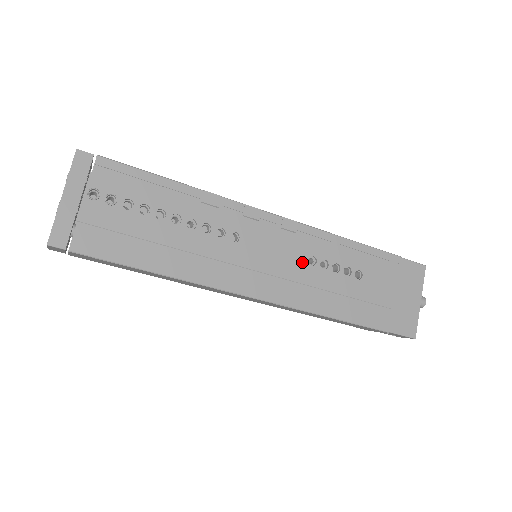
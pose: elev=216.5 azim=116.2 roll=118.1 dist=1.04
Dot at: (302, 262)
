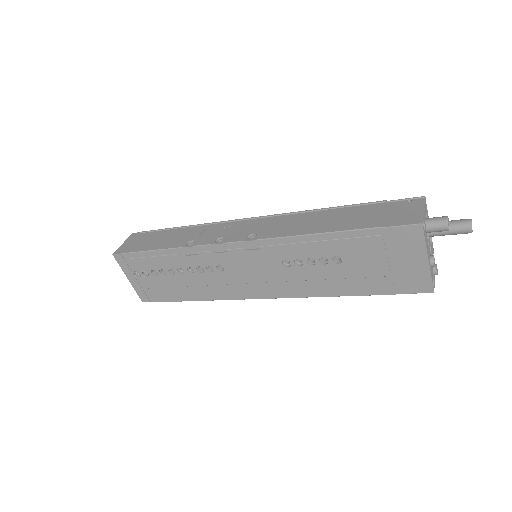
Dot at: (278, 267)
